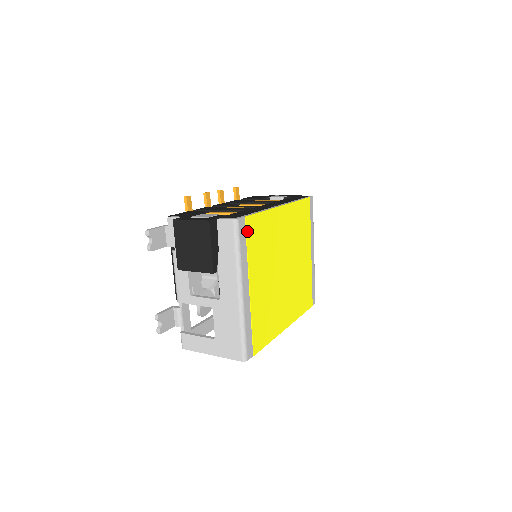
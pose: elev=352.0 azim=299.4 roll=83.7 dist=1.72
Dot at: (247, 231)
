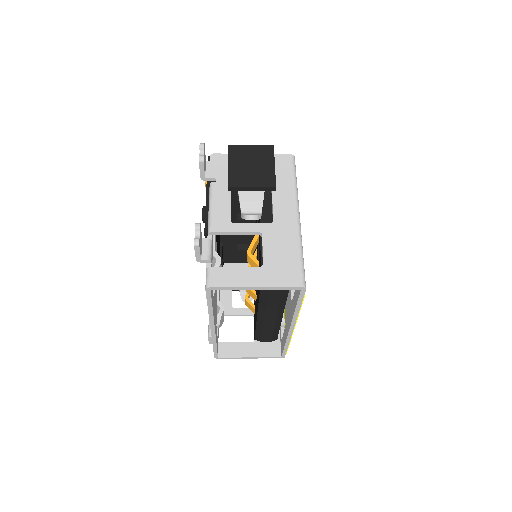
Dot at: occluded
